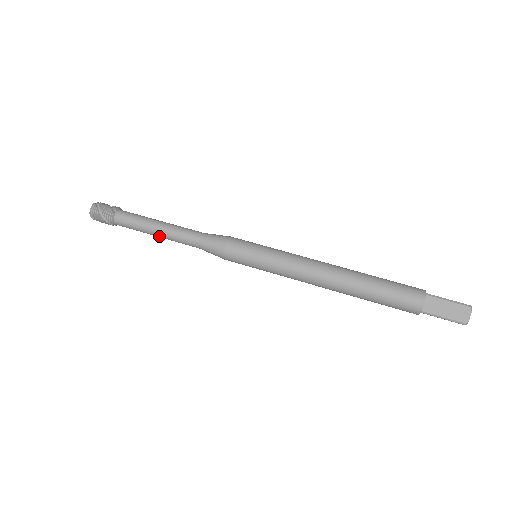
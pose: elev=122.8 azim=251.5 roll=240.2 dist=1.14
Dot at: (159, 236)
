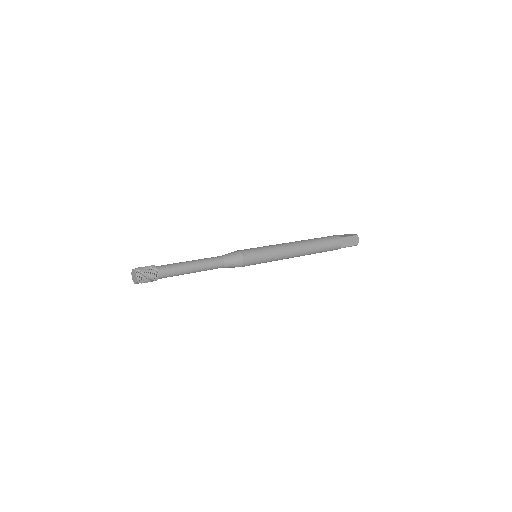
Dot at: occluded
